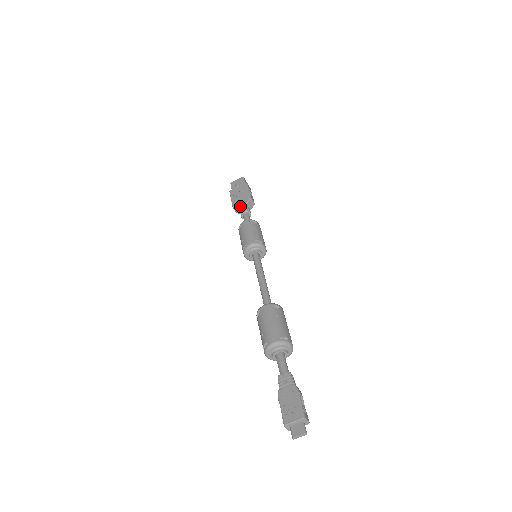
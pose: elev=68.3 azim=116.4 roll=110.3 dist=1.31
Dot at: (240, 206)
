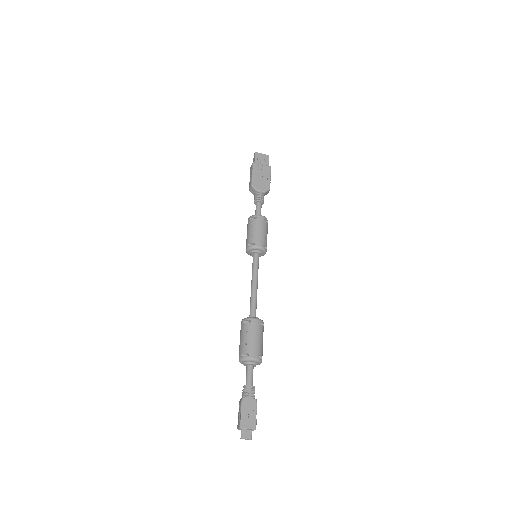
Dot at: (258, 191)
